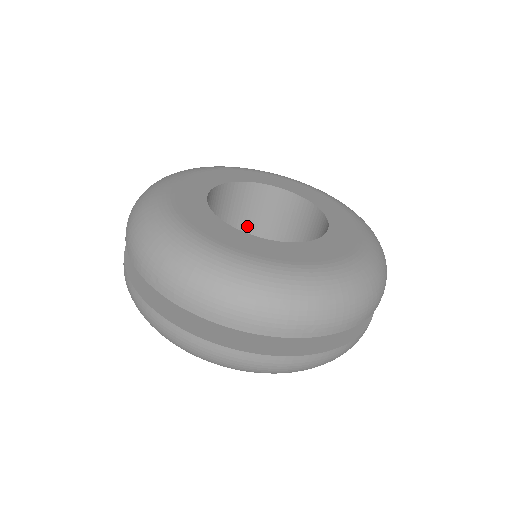
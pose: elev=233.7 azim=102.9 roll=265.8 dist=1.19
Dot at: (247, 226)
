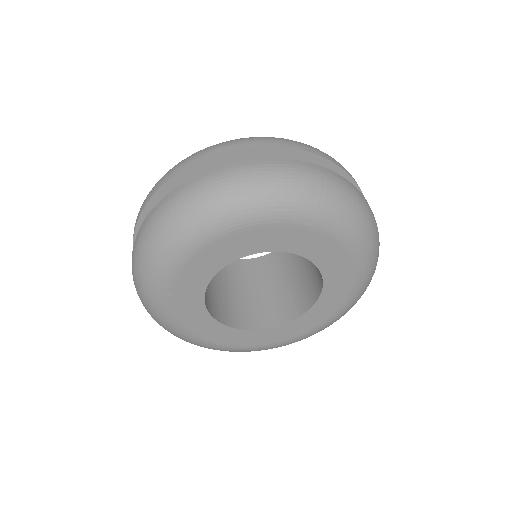
Dot at: (253, 292)
